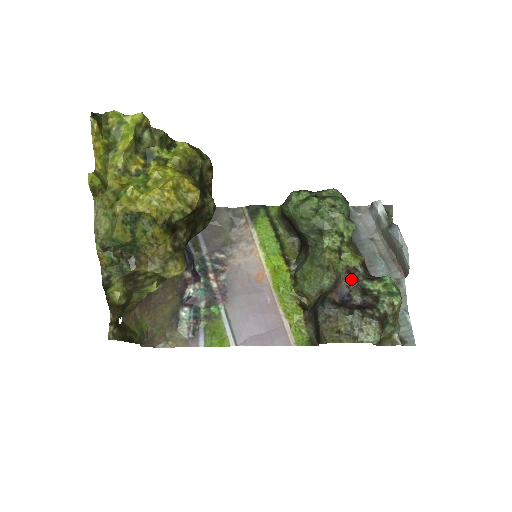
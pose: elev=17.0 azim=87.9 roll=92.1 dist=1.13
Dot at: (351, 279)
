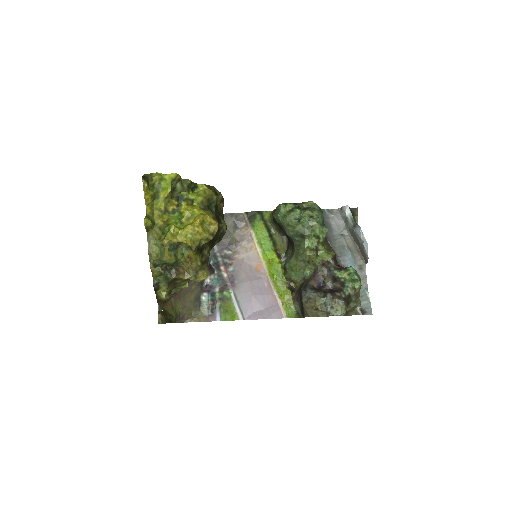
Dot at: (325, 270)
